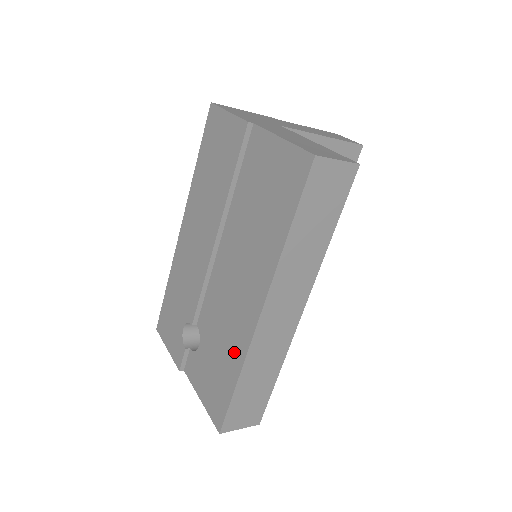
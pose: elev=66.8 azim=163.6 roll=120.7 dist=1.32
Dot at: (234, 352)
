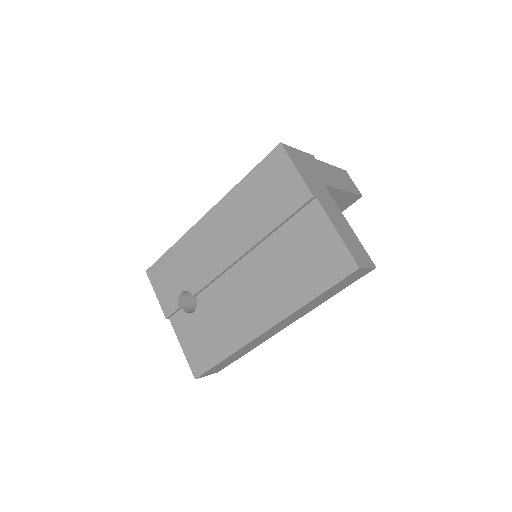
Dot at: (231, 339)
